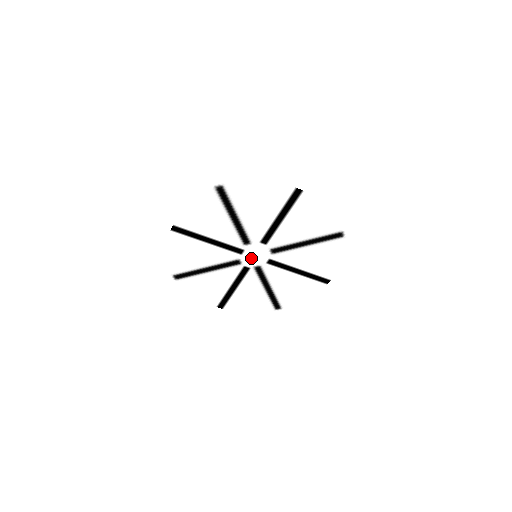
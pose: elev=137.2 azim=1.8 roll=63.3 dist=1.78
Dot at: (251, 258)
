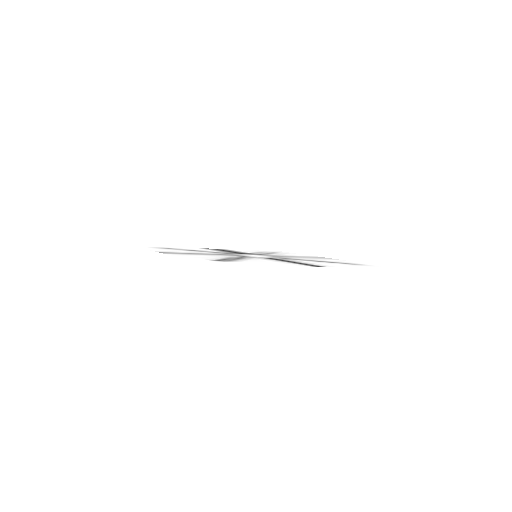
Dot at: (250, 255)
